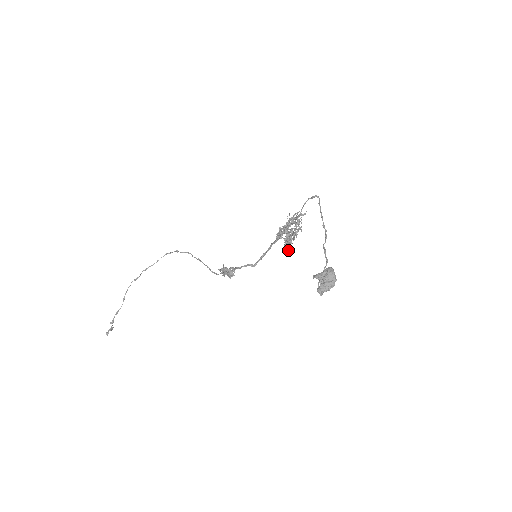
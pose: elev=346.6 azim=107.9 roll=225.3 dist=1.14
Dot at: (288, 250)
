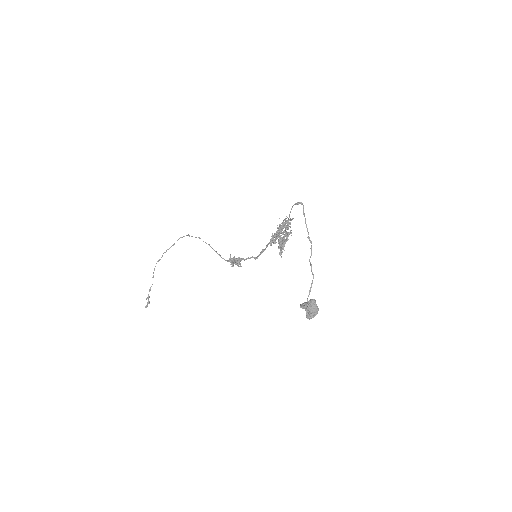
Dot at: (283, 249)
